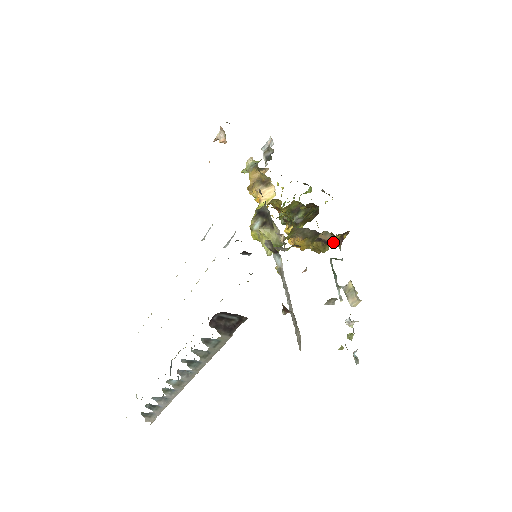
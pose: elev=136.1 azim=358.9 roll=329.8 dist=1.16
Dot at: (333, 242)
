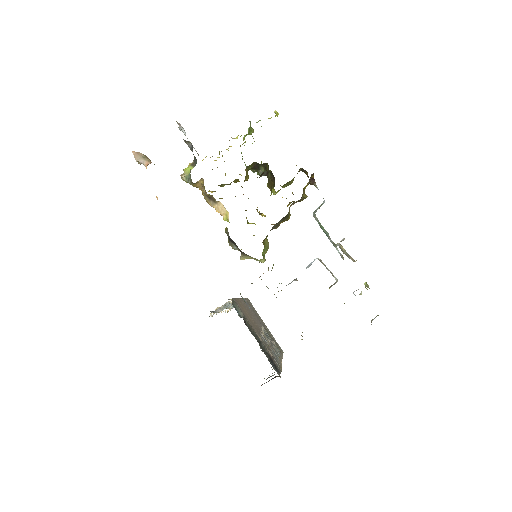
Dot at: occluded
